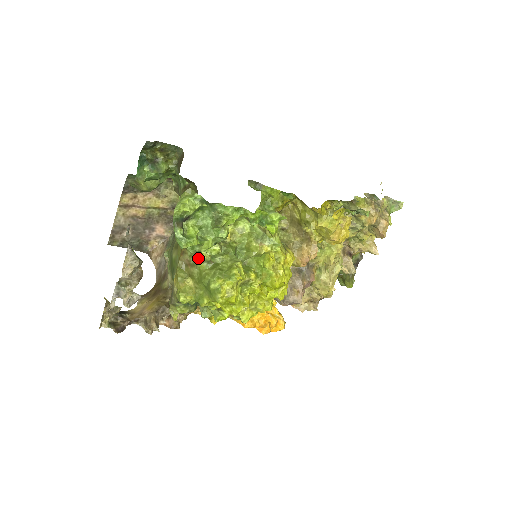
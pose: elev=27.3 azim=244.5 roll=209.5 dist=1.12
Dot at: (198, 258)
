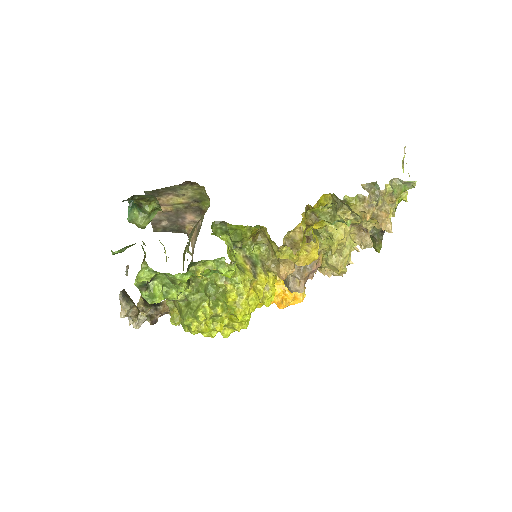
Dot at: (173, 300)
